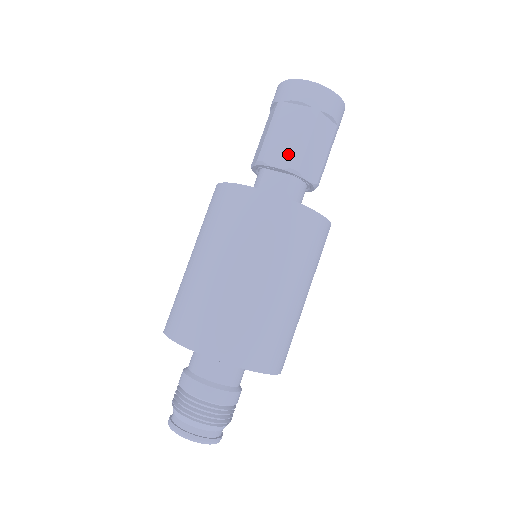
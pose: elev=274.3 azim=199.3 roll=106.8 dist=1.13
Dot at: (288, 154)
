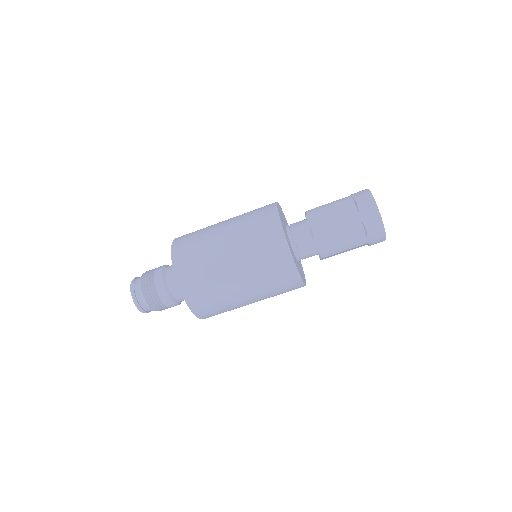
Dot at: (329, 248)
